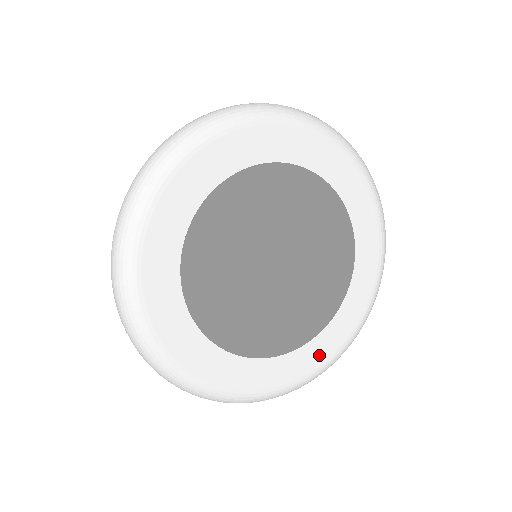
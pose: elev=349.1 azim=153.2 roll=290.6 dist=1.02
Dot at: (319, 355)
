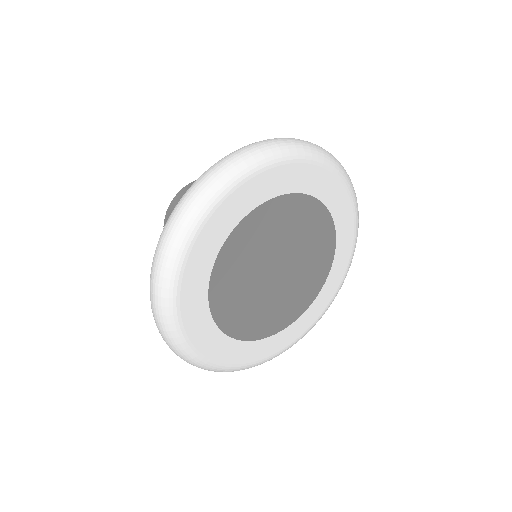
Dot at: (335, 283)
